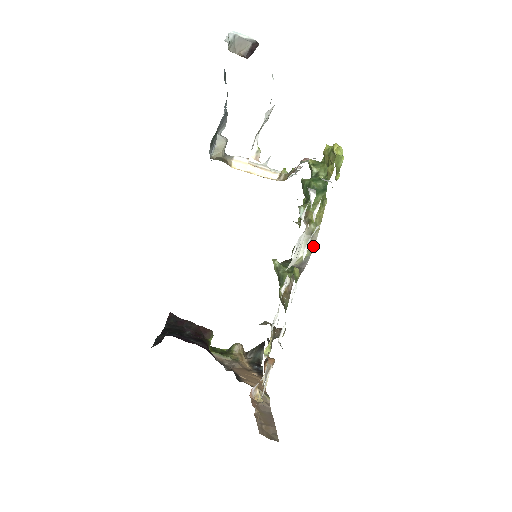
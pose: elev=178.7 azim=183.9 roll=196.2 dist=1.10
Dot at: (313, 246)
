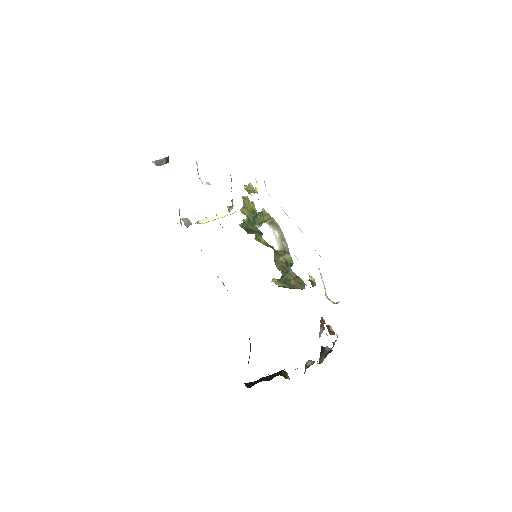
Dot at: (278, 226)
